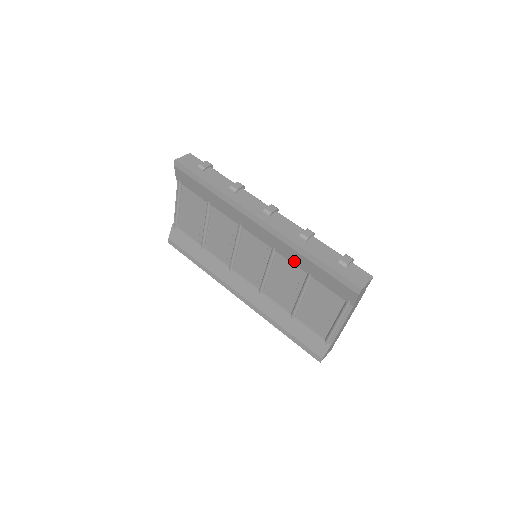
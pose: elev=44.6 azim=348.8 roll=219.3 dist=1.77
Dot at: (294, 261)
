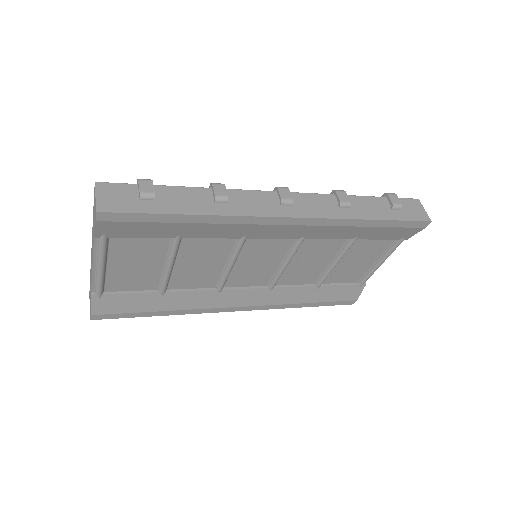
Dot at: (335, 236)
